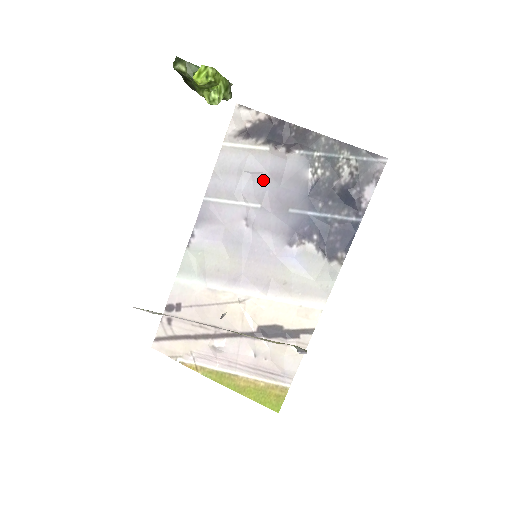
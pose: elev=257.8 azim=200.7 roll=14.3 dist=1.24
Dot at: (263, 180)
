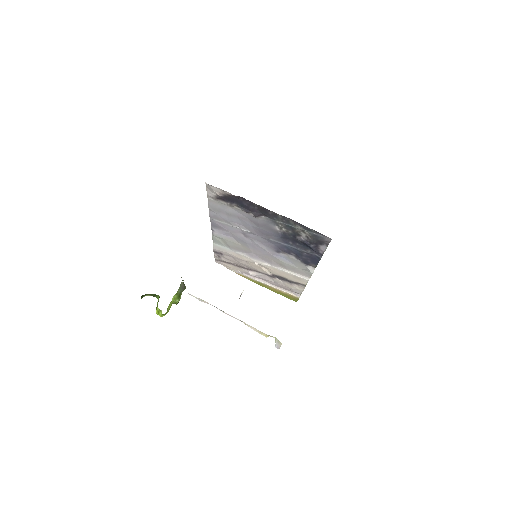
Dot at: (246, 221)
